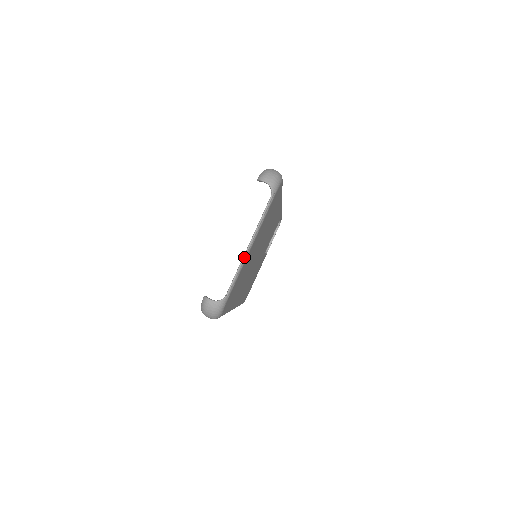
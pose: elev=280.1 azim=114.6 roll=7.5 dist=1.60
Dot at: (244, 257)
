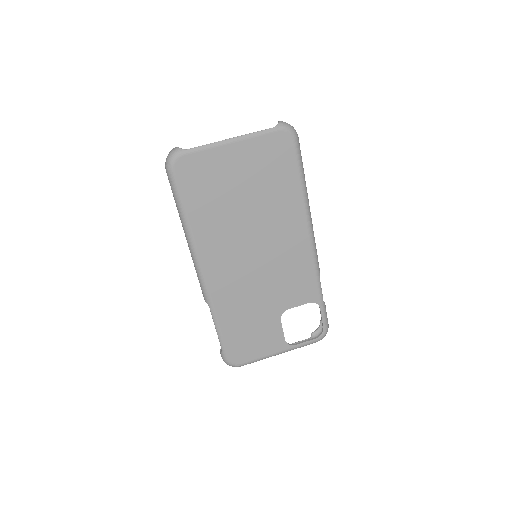
Dot at: (221, 141)
